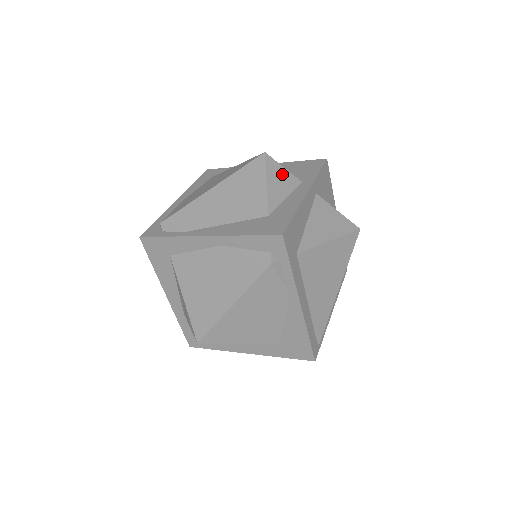
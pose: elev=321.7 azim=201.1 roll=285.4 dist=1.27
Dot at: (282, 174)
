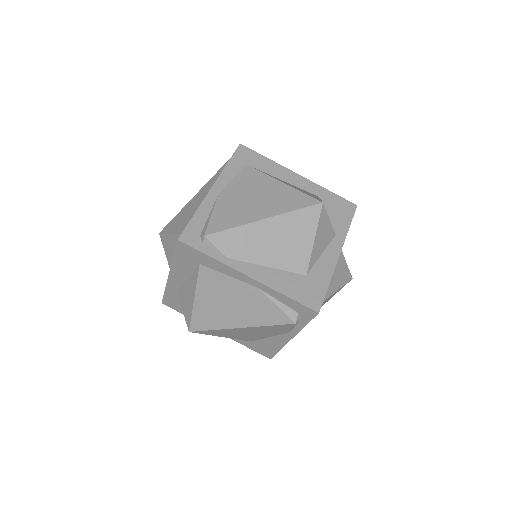
Dot at: (326, 227)
